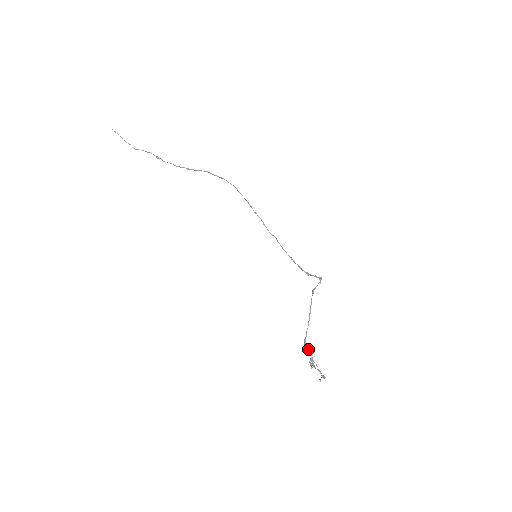
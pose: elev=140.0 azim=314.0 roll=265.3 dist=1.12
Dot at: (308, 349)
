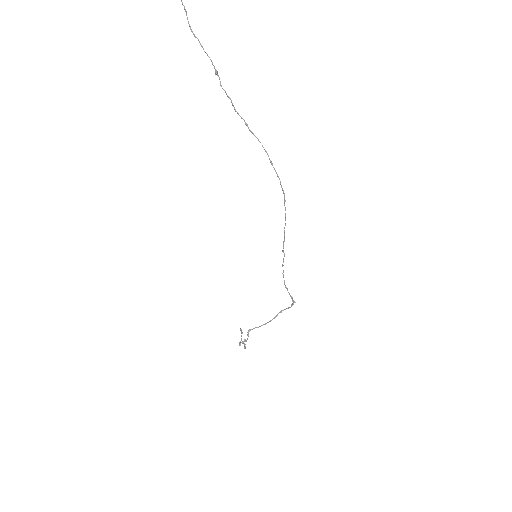
Dot at: (248, 336)
